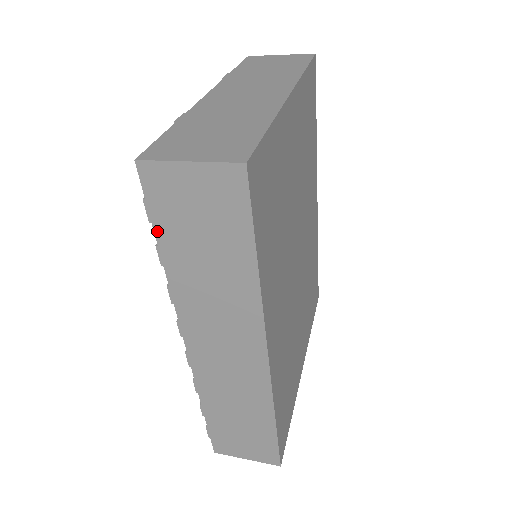
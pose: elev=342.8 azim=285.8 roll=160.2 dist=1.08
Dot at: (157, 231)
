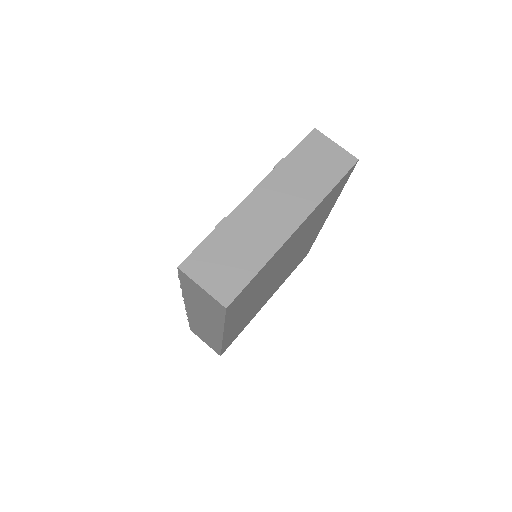
Dot at: (182, 283)
